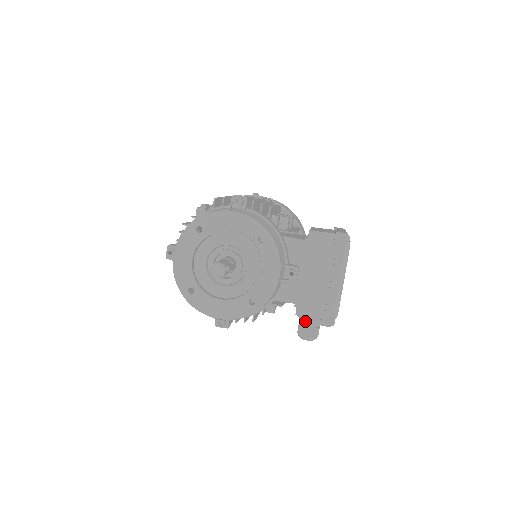
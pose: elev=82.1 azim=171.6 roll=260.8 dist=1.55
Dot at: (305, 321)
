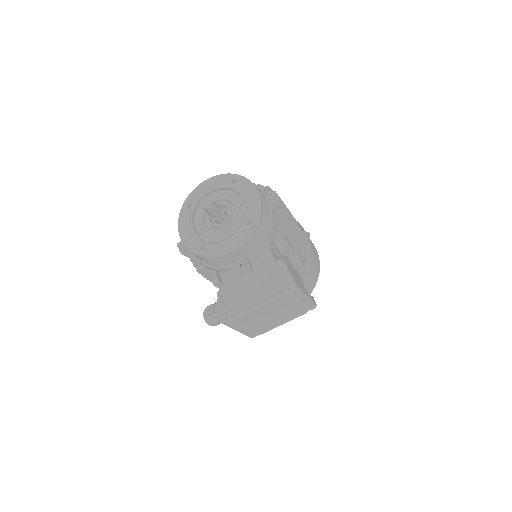
Dot at: (217, 305)
